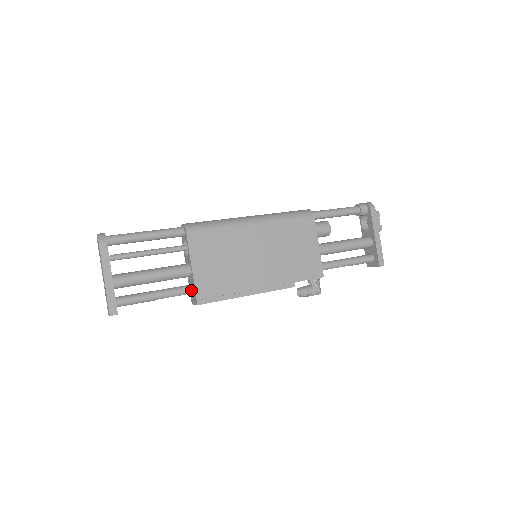
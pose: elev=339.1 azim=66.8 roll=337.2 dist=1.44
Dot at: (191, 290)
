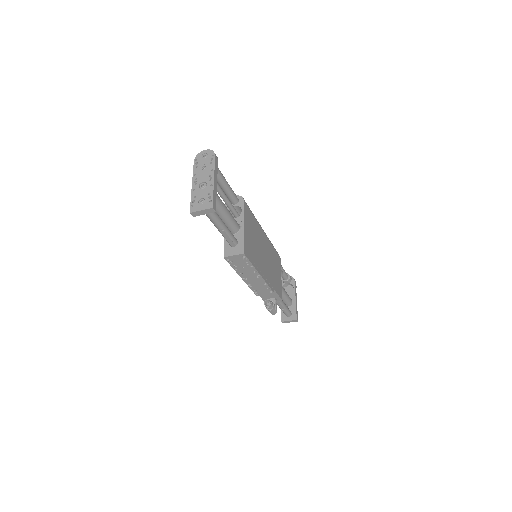
Dot at: (237, 242)
